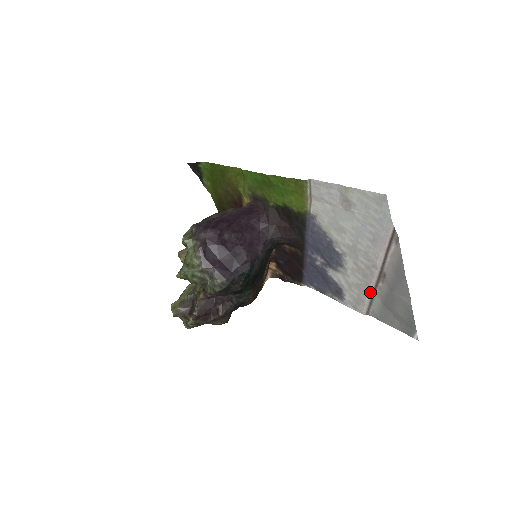
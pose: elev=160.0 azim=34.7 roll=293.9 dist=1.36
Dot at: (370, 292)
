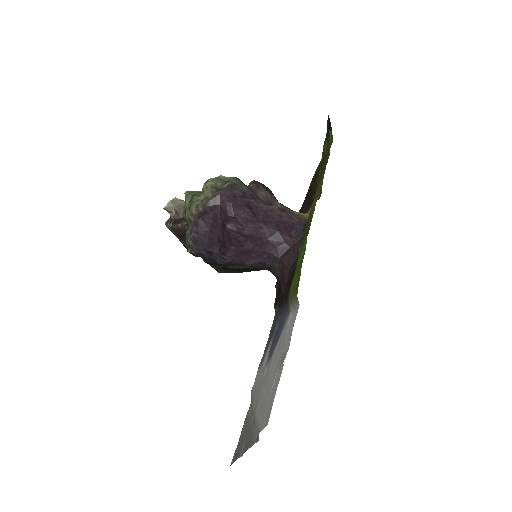
Dot at: occluded
